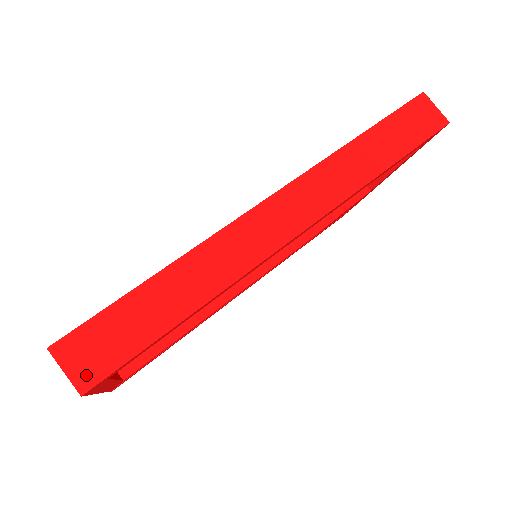
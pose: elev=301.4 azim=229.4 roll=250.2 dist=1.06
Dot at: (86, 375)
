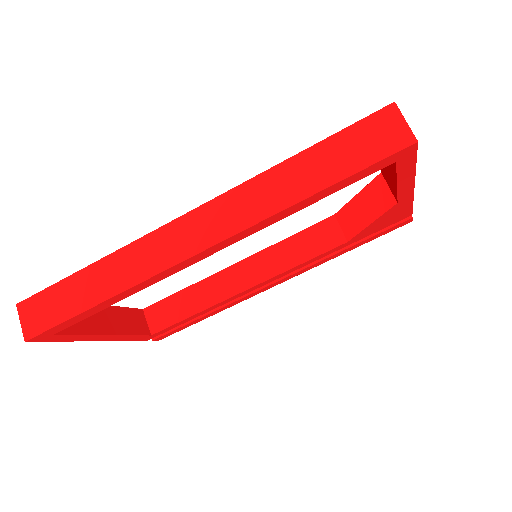
Dot at: (30, 329)
